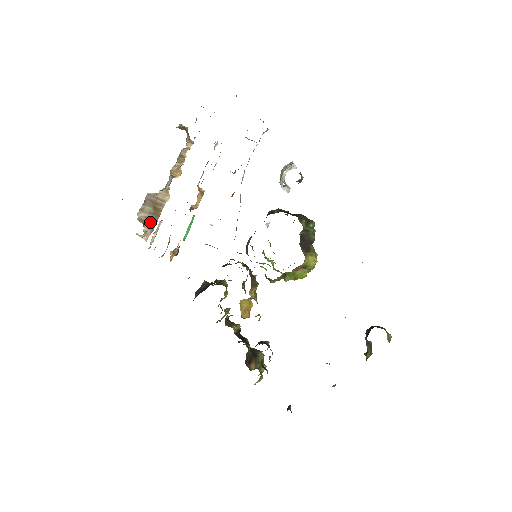
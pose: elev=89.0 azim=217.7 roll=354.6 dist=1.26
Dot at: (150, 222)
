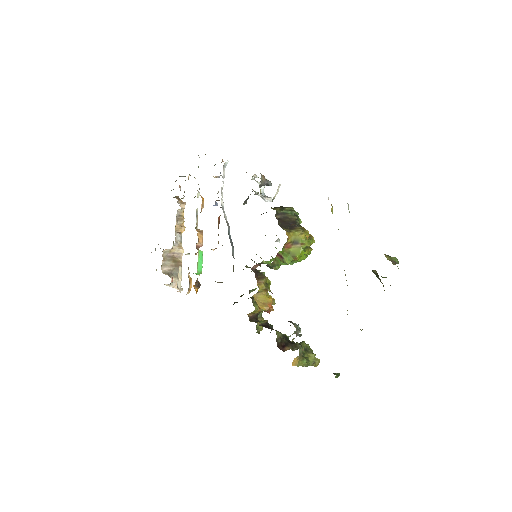
Dot at: (175, 273)
